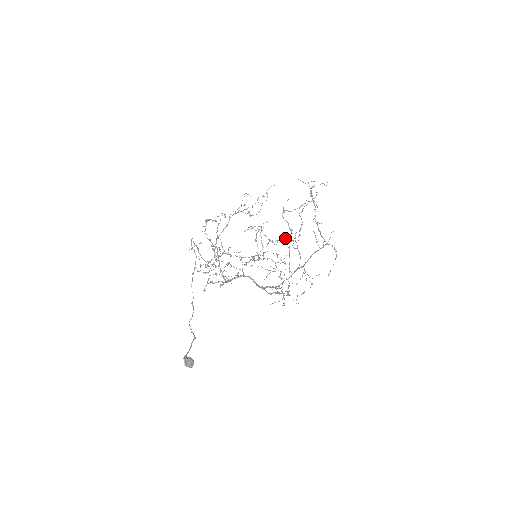
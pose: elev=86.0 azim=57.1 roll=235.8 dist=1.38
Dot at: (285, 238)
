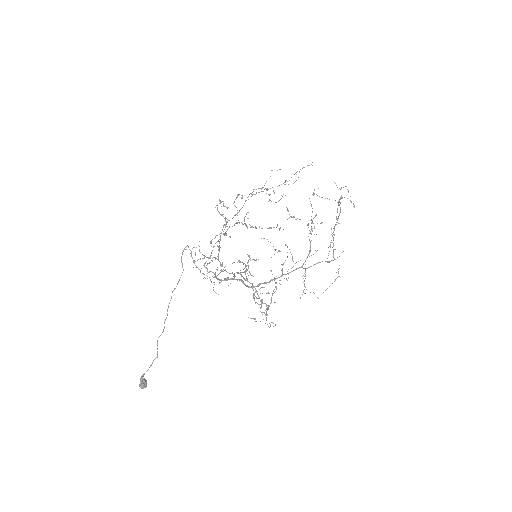
Dot at: occluded
